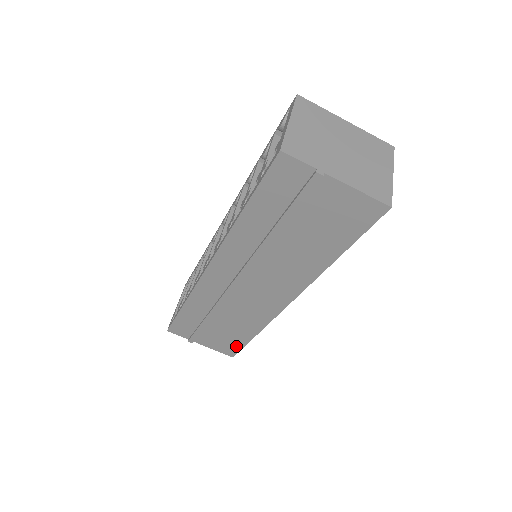
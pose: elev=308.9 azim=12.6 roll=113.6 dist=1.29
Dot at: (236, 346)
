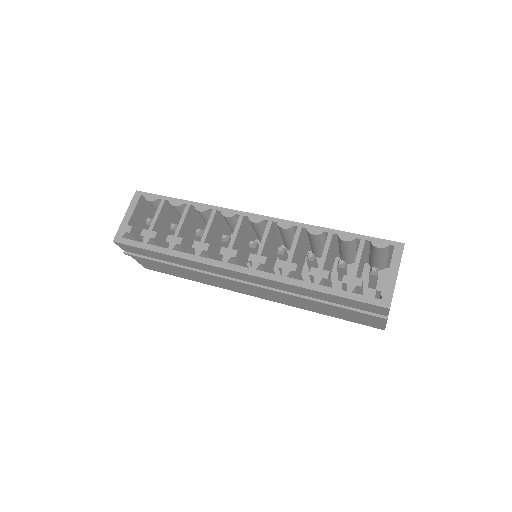
Dot at: (163, 271)
